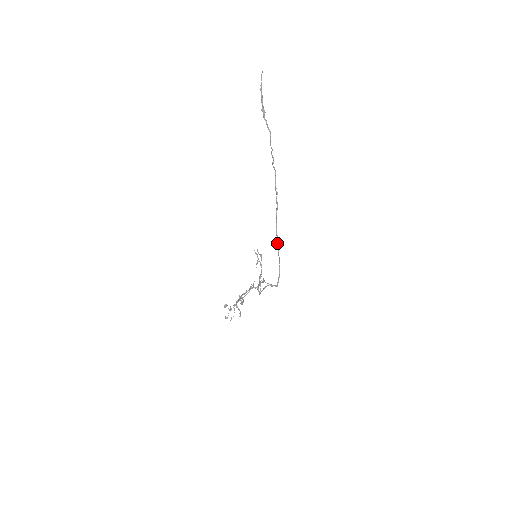
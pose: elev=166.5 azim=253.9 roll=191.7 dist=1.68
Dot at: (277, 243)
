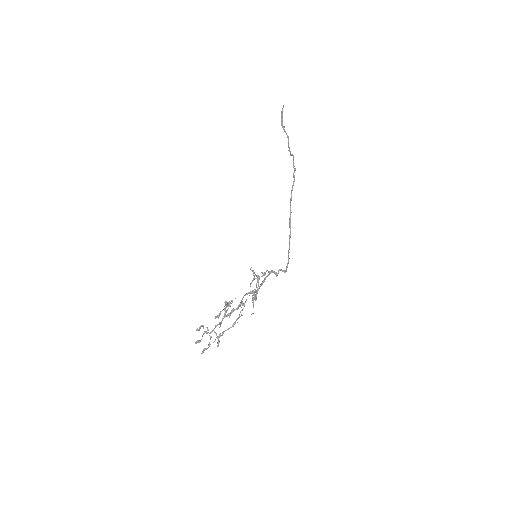
Dot at: (289, 222)
